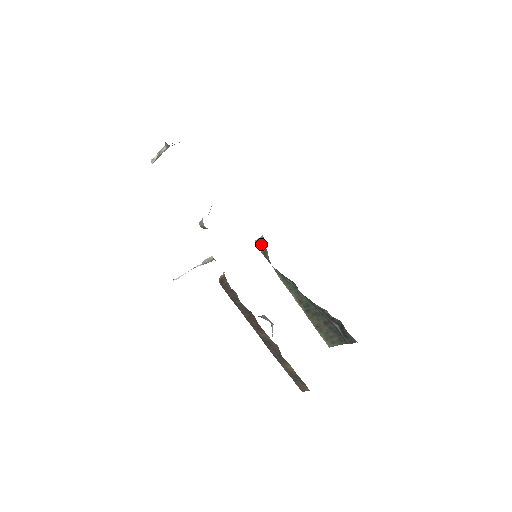
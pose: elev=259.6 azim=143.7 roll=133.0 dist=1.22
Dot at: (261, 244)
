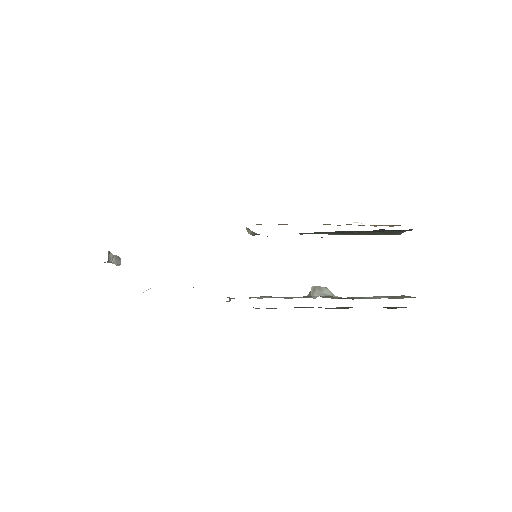
Dot at: (252, 233)
